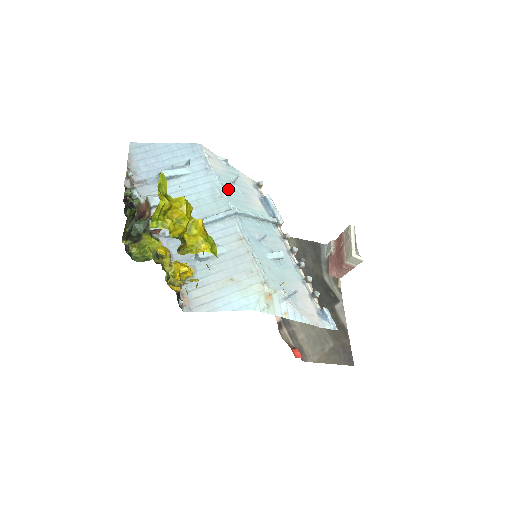
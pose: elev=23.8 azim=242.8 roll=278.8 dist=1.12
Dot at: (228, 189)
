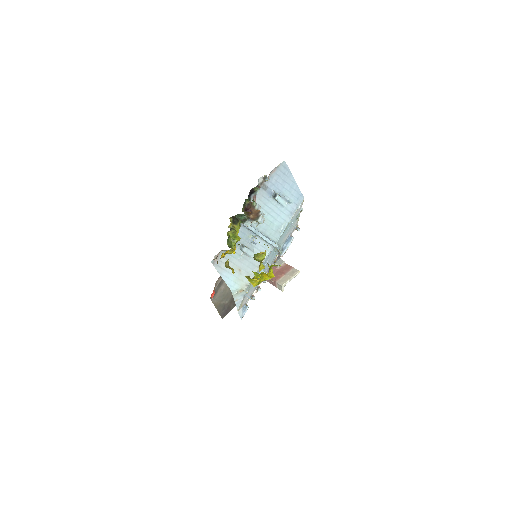
Dot at: (286, 229)
